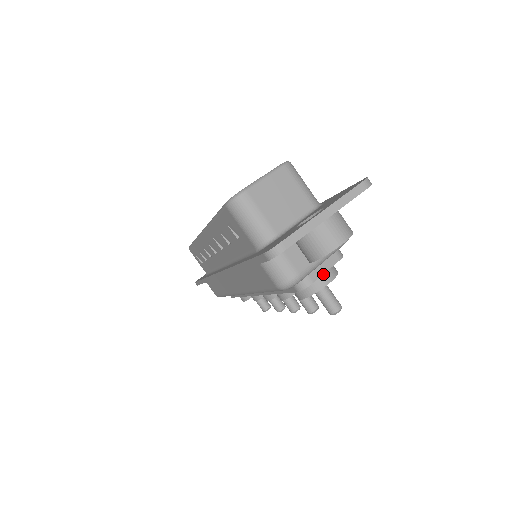
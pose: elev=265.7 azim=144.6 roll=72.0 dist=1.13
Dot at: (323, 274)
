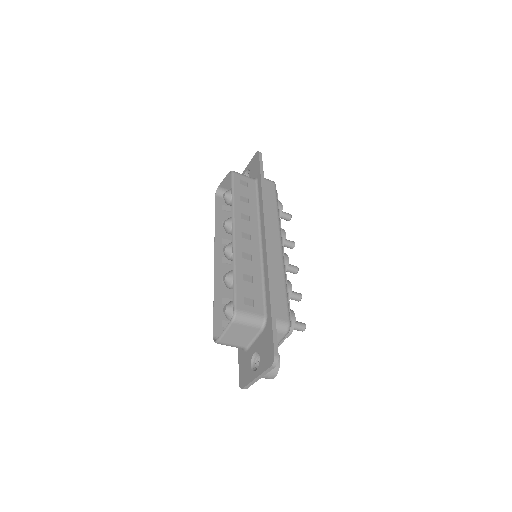
Dot at: occluded
